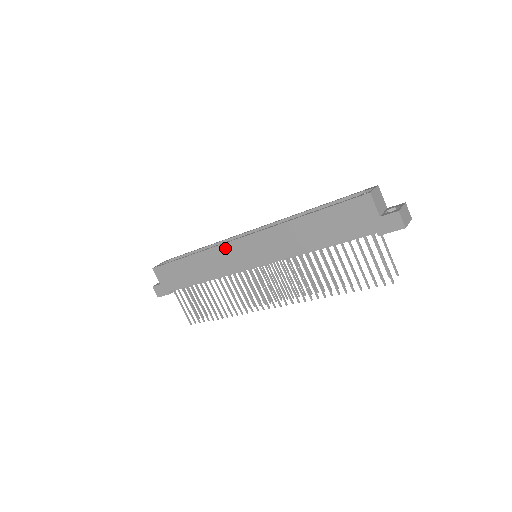
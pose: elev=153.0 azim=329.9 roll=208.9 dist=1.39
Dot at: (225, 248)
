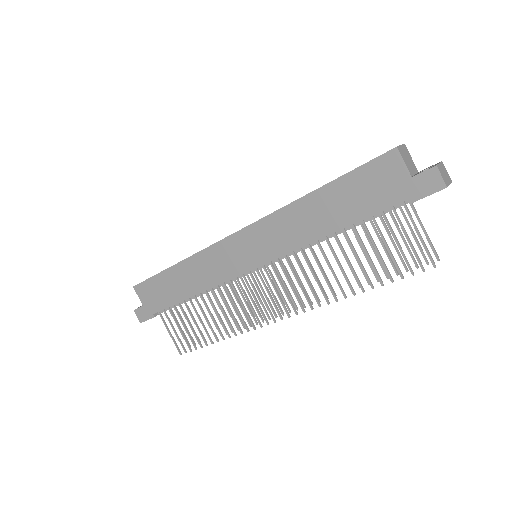
Dot at: (218, 248)
